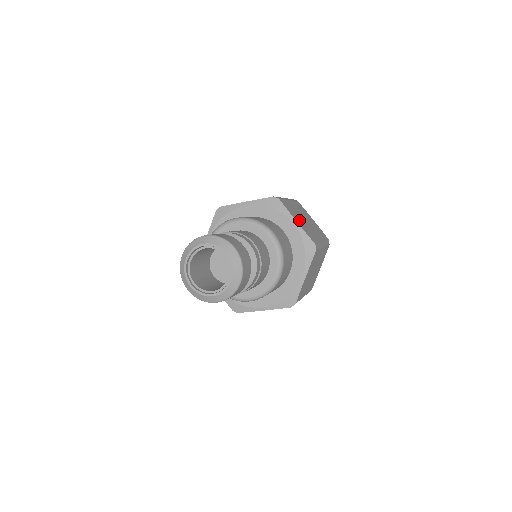
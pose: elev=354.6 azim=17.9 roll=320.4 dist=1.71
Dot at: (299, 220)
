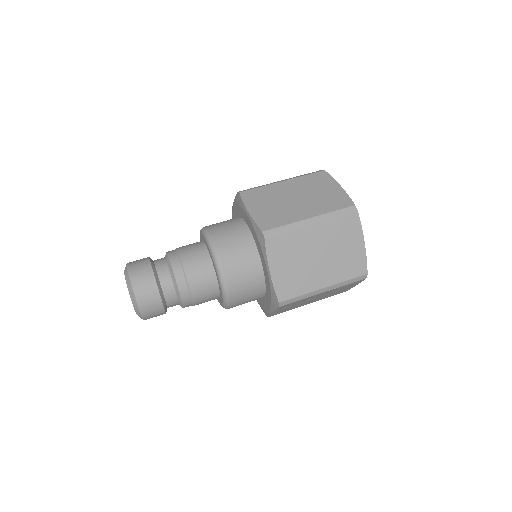
Dot at: (286, 265)
